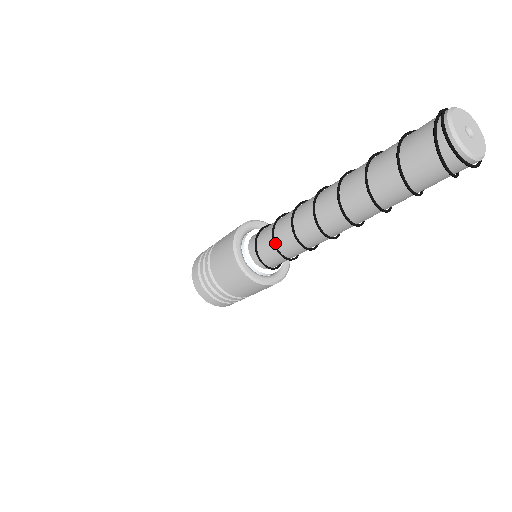
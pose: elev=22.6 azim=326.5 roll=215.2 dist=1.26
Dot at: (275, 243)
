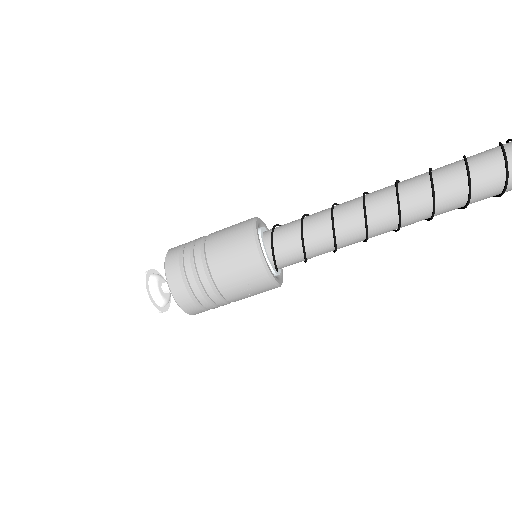
Dot at: (305, 215)
